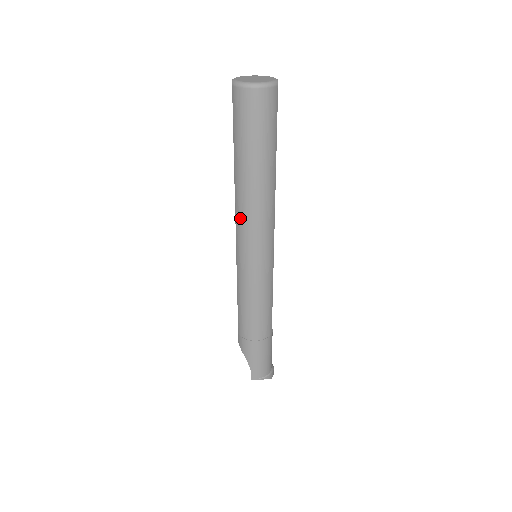
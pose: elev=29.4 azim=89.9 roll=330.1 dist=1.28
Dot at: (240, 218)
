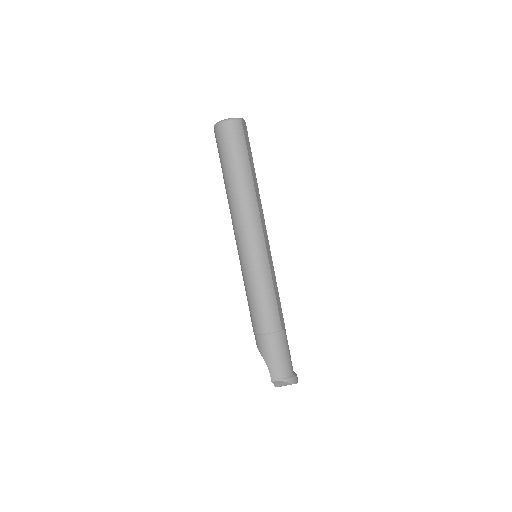
Dot at: (233, 219)
